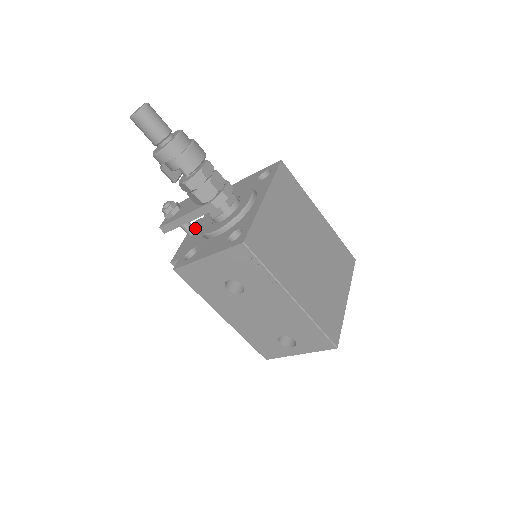
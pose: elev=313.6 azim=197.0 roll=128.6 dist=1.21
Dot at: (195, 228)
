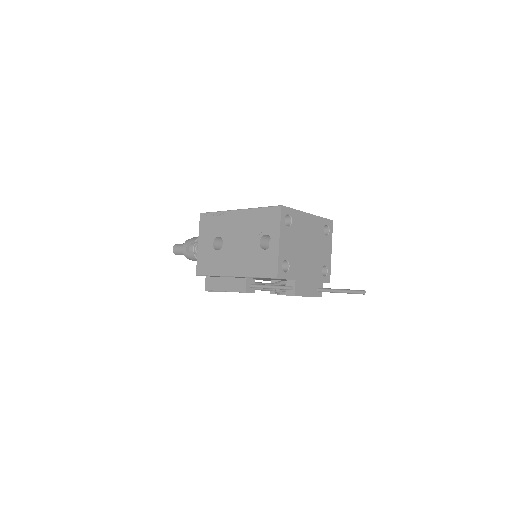
Dot at: occluded
